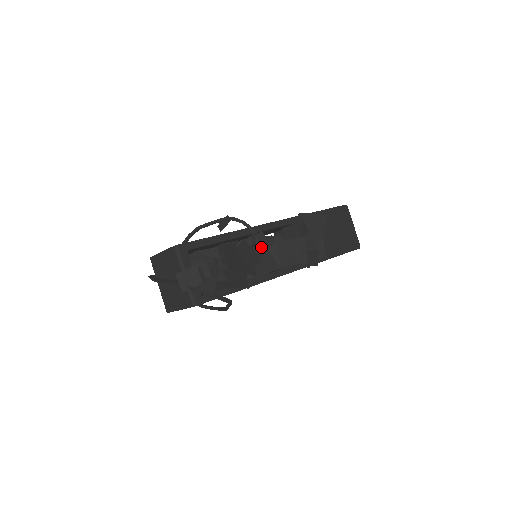
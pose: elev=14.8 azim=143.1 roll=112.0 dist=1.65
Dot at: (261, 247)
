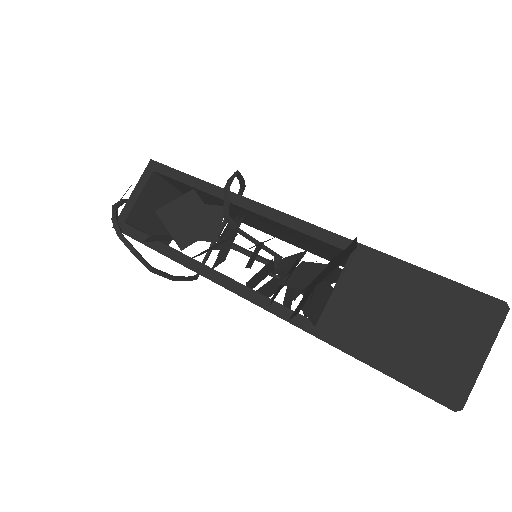
Dot at: (235, 231)
